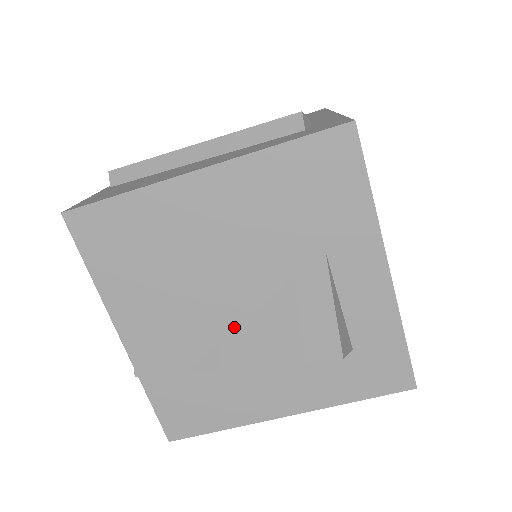
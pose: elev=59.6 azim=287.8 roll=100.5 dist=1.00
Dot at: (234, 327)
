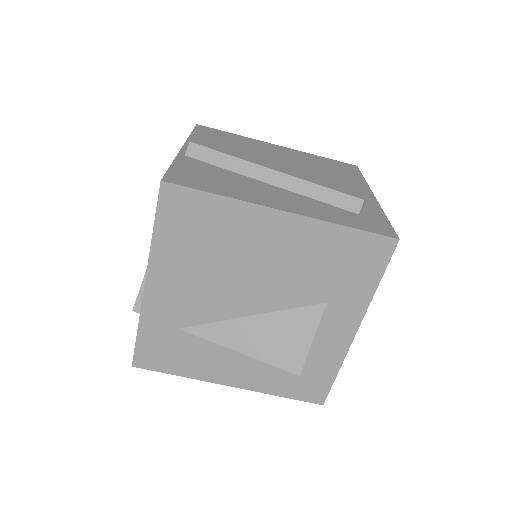
Dot at: (234, 317)
